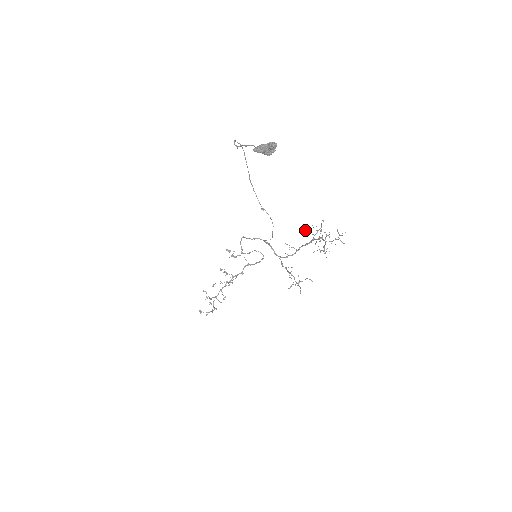
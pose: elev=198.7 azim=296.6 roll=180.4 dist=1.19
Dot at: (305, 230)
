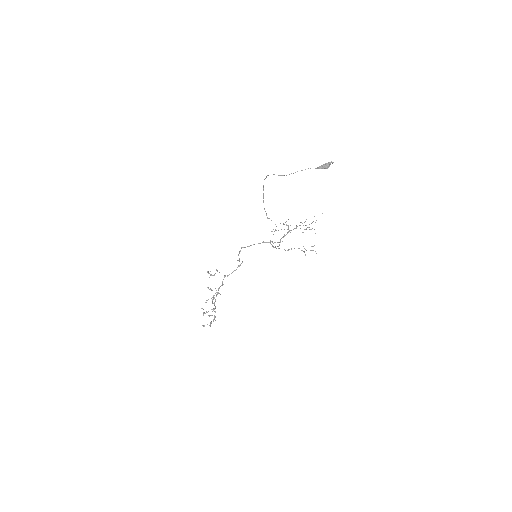
Dot at: occluded
